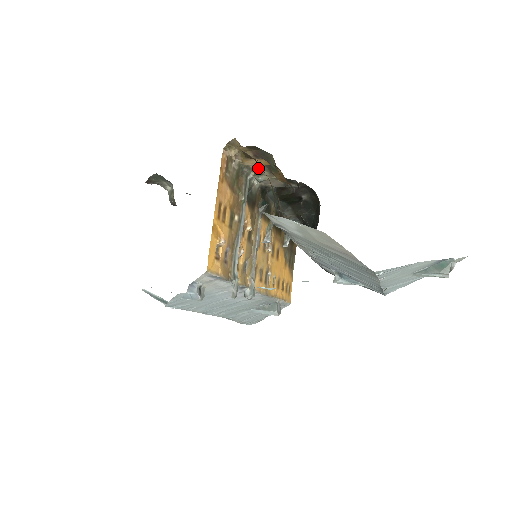
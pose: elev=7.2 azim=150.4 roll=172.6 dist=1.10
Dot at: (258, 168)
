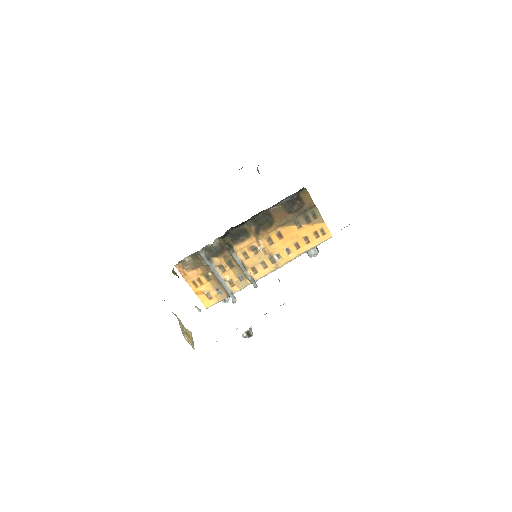
Dot at: (198, 252)
